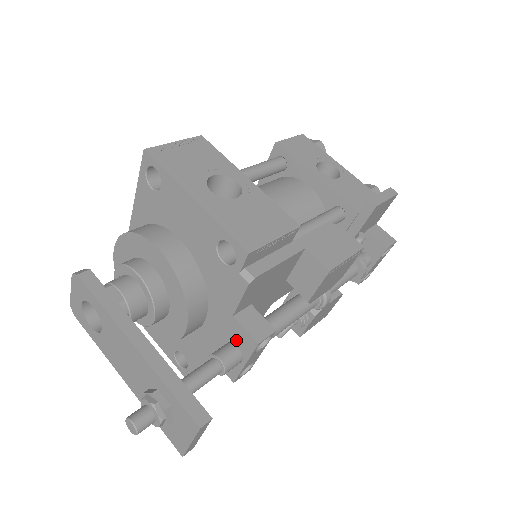
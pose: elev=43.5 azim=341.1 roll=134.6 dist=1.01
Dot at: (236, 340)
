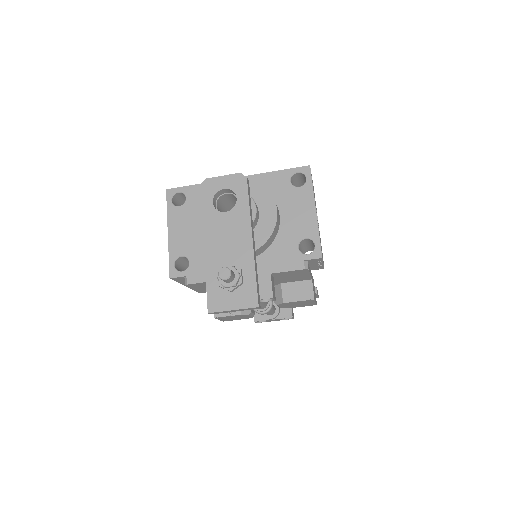
Dot at: occluded
